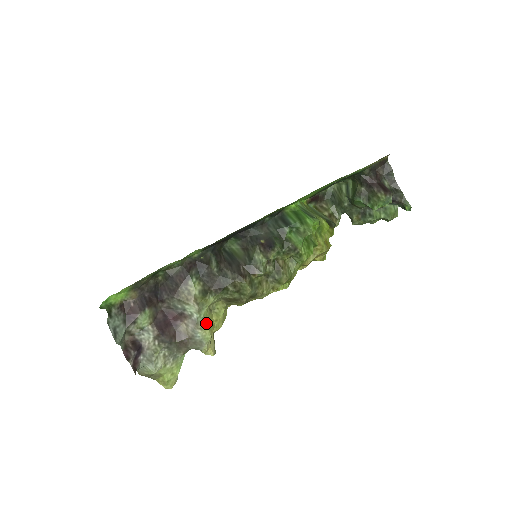
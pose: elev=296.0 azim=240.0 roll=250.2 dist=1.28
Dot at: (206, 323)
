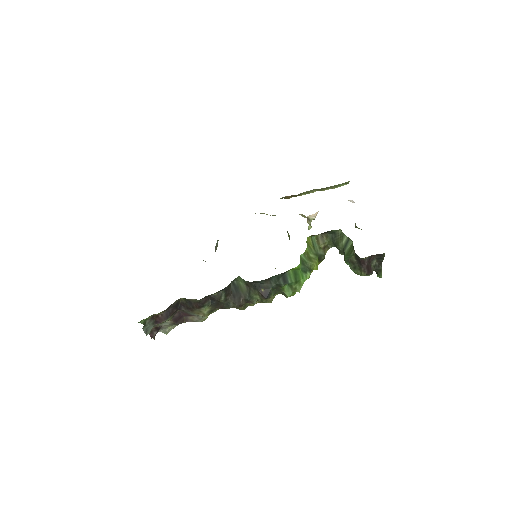
Dot at: (207, 317)
